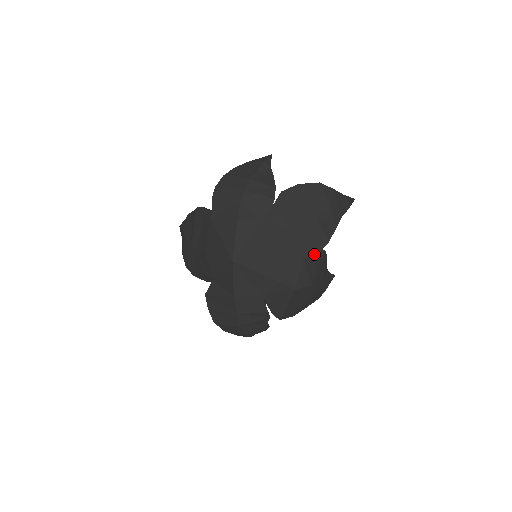
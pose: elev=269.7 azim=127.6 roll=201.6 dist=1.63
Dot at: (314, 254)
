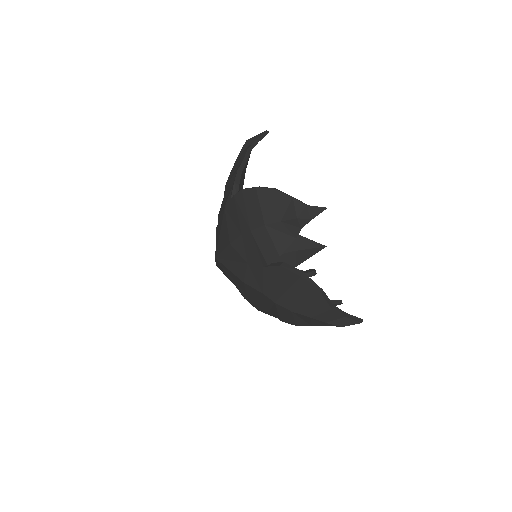
Dot at: (278, 318)
